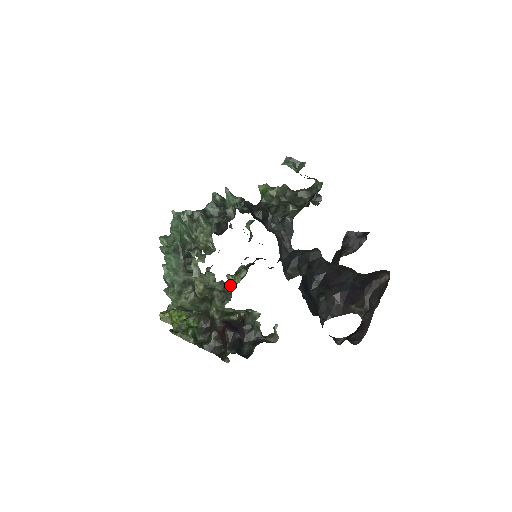
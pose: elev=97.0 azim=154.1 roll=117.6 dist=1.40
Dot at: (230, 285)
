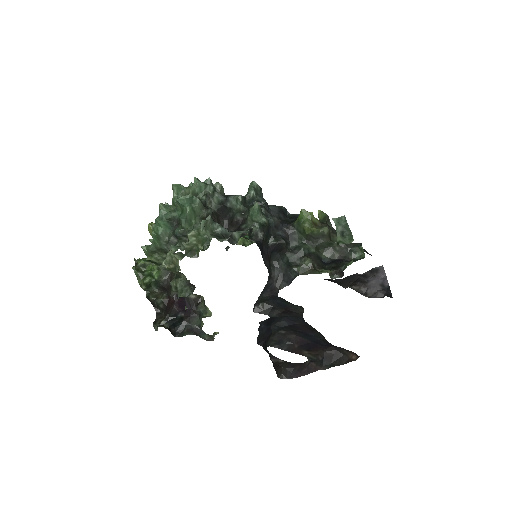
Dot at: occluded
